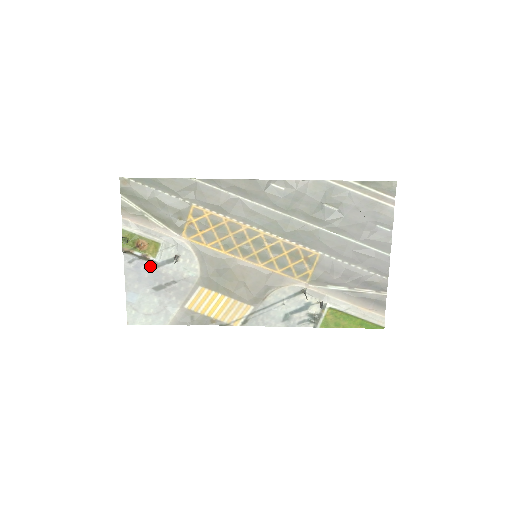
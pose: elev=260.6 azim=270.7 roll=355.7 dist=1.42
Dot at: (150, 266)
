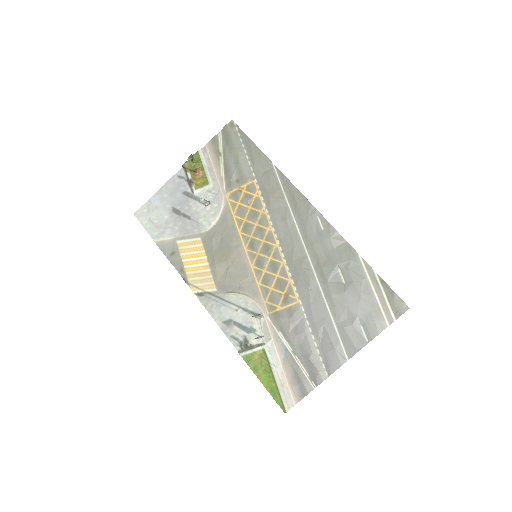
Dot at: (187, 192)
